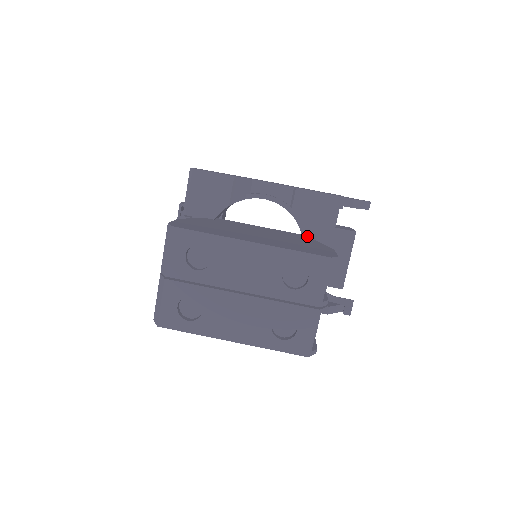
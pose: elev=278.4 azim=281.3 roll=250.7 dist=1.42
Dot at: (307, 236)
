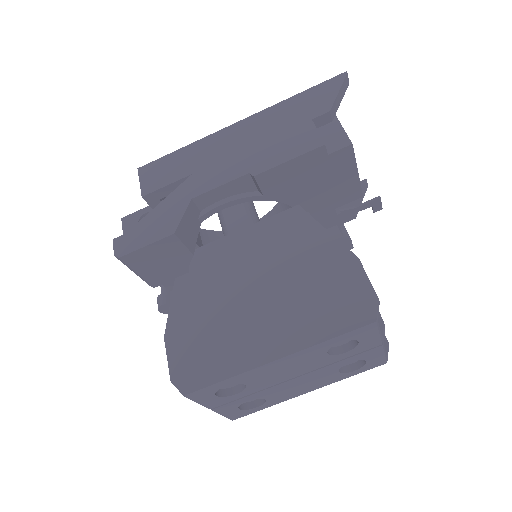
Dot at: (301, 210)
